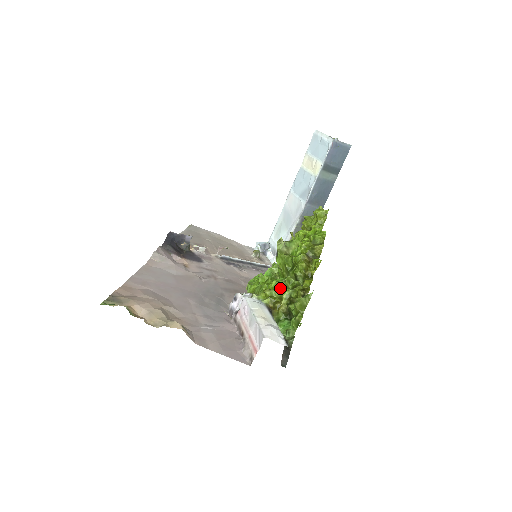
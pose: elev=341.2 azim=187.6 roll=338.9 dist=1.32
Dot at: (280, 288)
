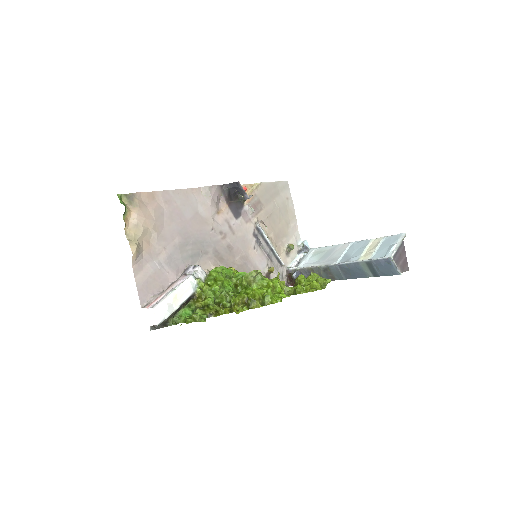
Dot at: (213, 294)
